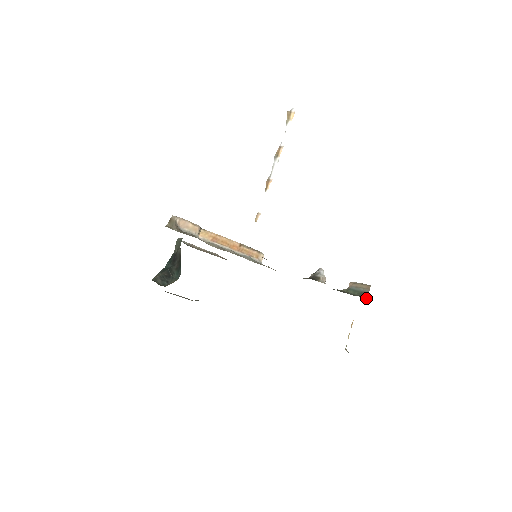
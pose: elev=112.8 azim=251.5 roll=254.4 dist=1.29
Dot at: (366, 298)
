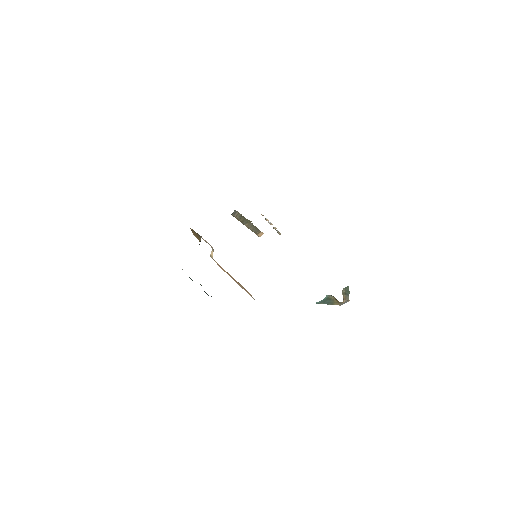
Dot at: occluded
